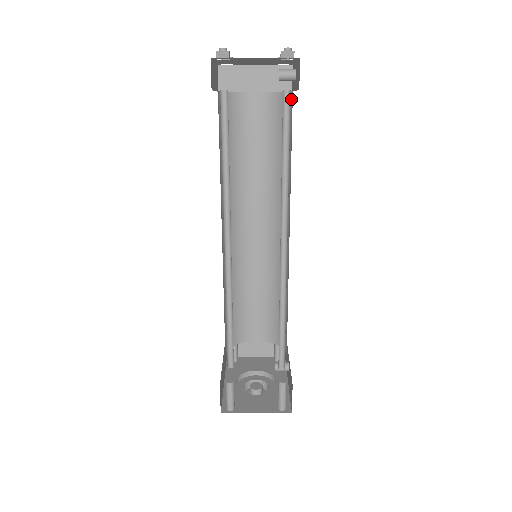
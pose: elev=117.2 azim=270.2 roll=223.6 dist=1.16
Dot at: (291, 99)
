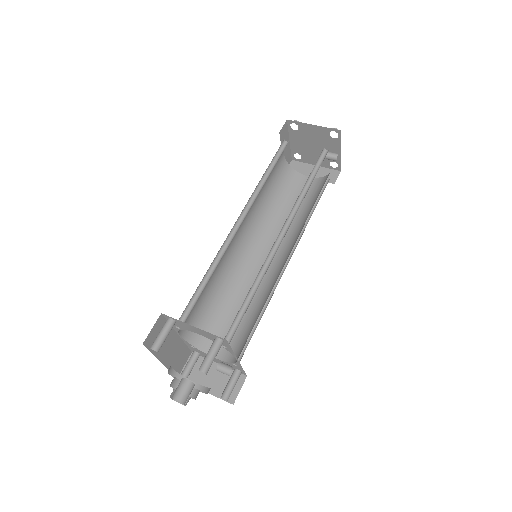
Dot at: occluded
